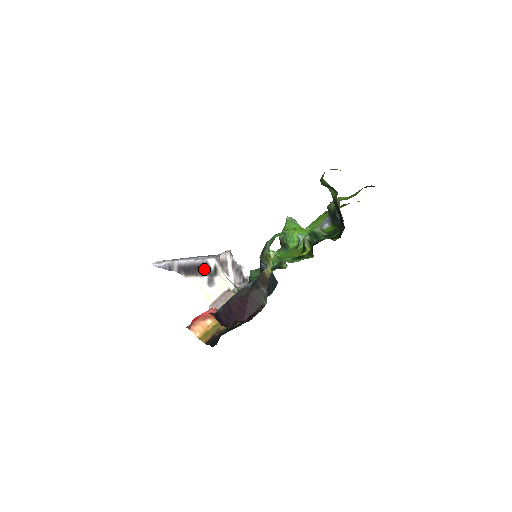
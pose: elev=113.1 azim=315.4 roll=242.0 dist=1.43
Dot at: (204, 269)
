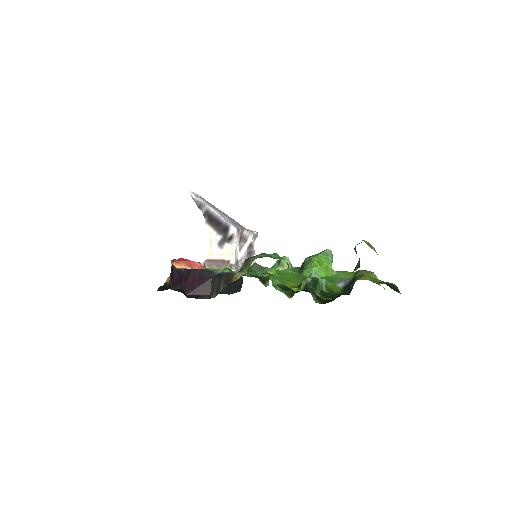
Dot at: (223, 230)
